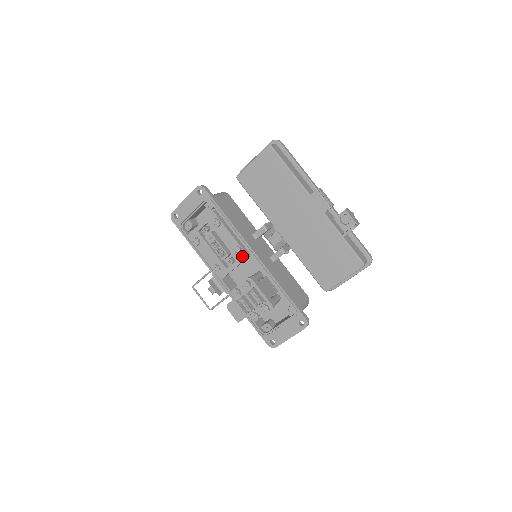
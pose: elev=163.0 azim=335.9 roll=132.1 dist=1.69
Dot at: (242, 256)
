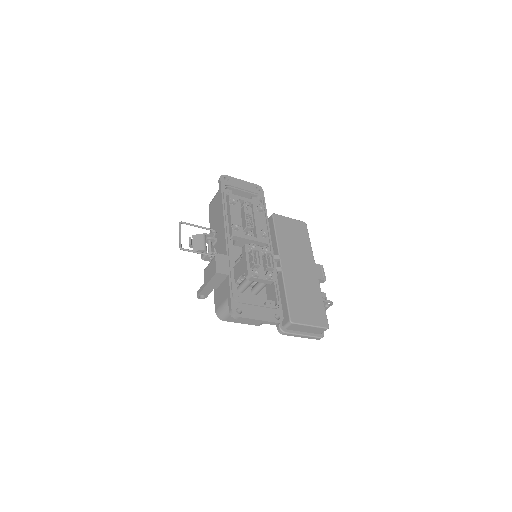
Dot at: (263, 239)
